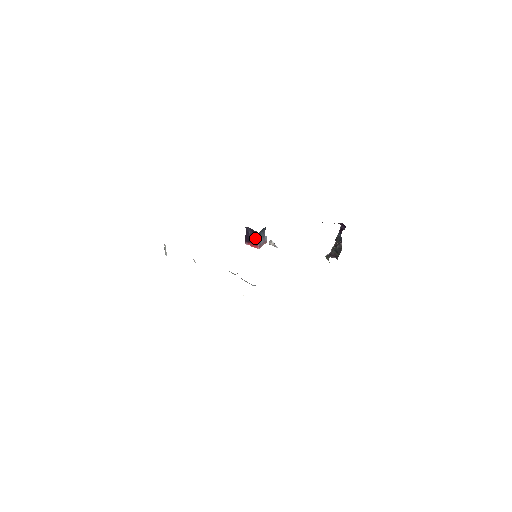
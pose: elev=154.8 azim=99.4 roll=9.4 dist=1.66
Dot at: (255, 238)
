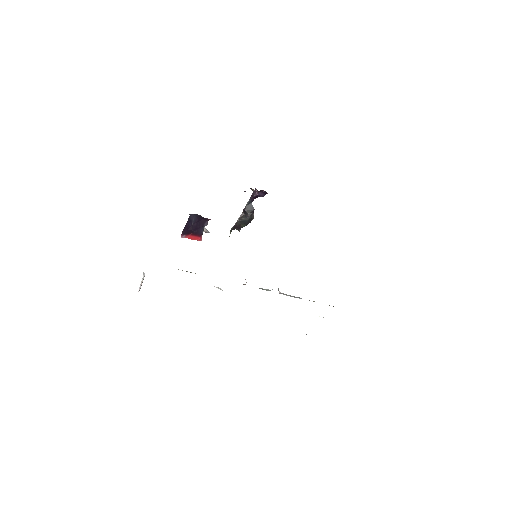
Dot at: (200, 227)
